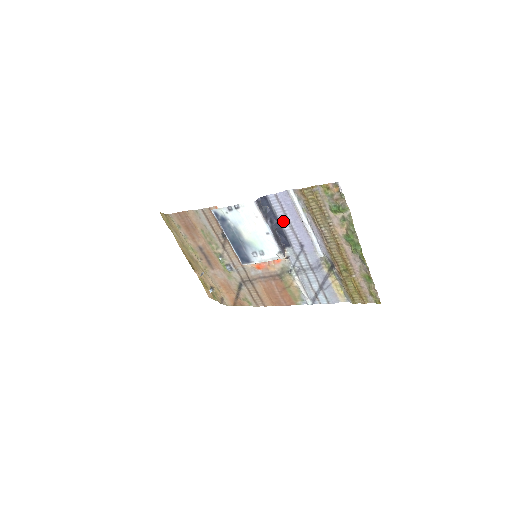
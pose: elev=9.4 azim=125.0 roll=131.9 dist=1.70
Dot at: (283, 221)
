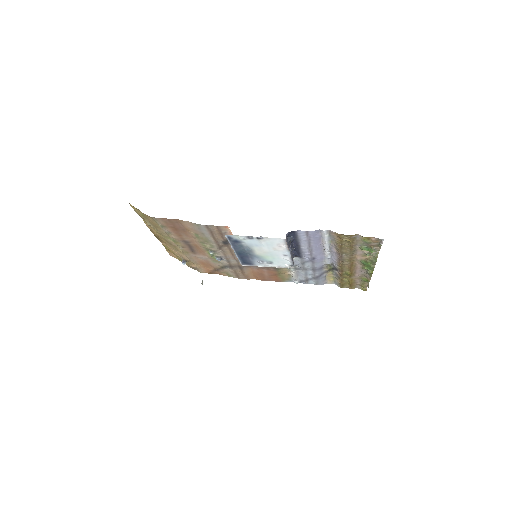
Dot at: (303, 245)
